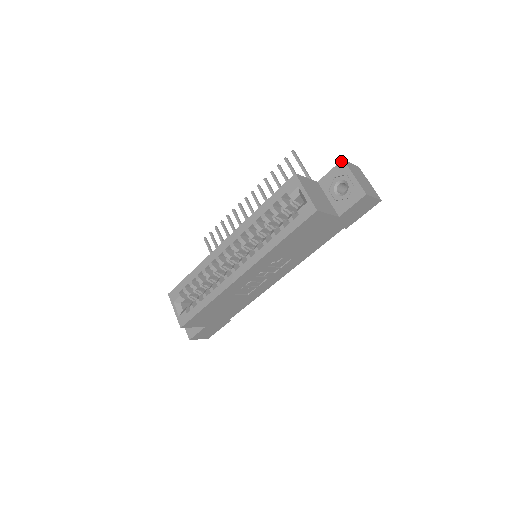
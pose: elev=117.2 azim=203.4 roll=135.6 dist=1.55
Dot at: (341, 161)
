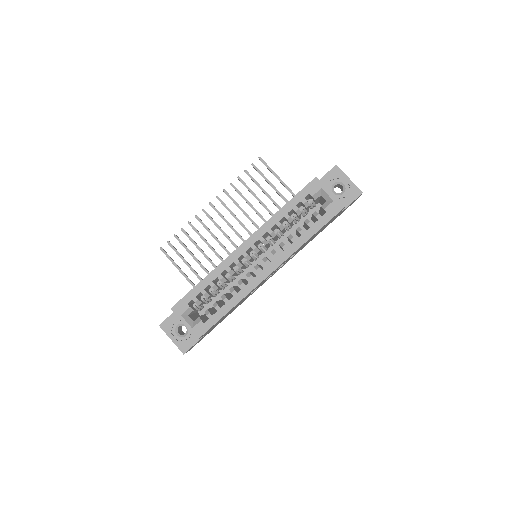
Dot at: (335, 166)
